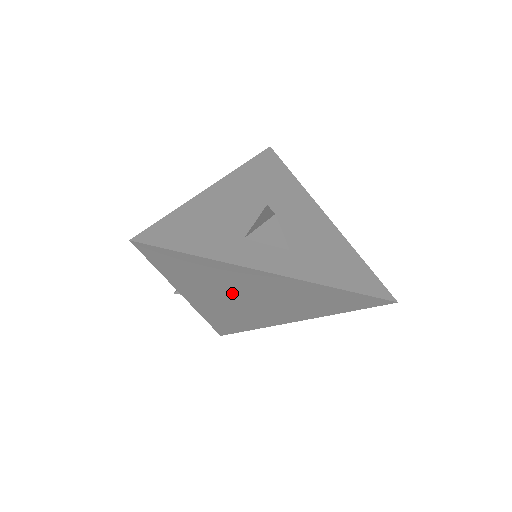
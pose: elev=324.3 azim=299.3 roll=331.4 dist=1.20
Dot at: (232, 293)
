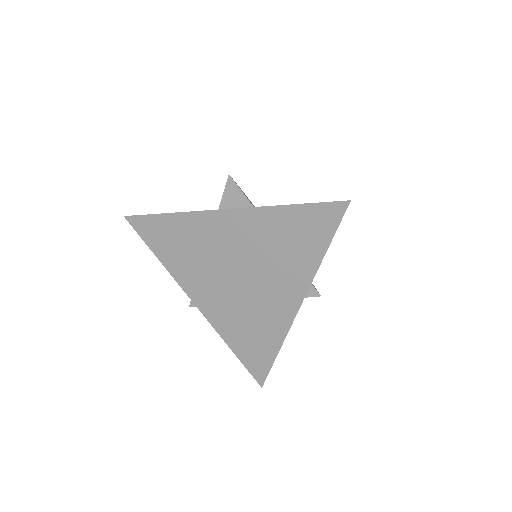
Dot at: (219, 269)
